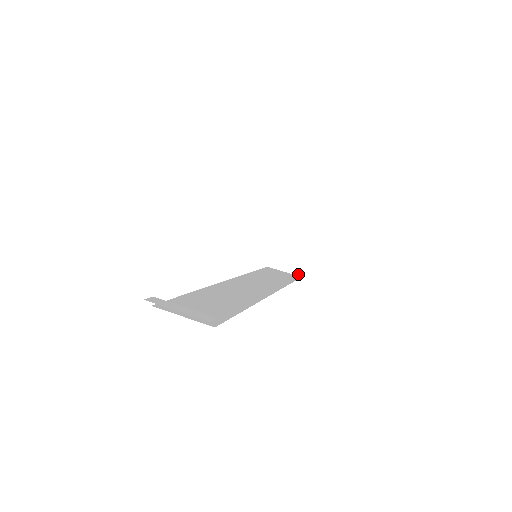
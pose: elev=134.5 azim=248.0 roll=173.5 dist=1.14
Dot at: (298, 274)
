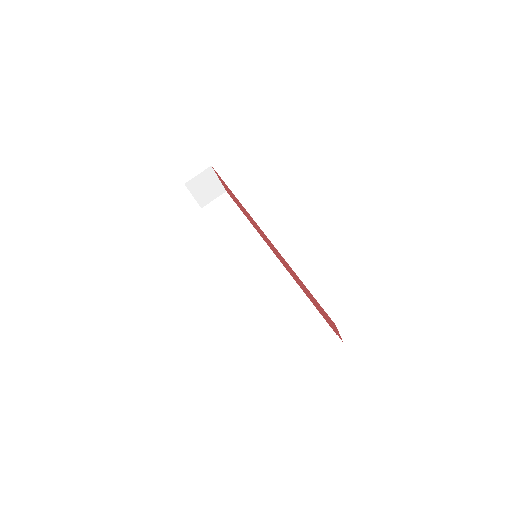
Dot at: (223, 193)
